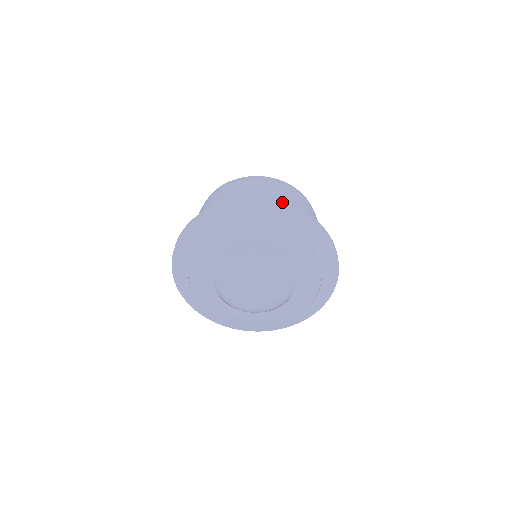
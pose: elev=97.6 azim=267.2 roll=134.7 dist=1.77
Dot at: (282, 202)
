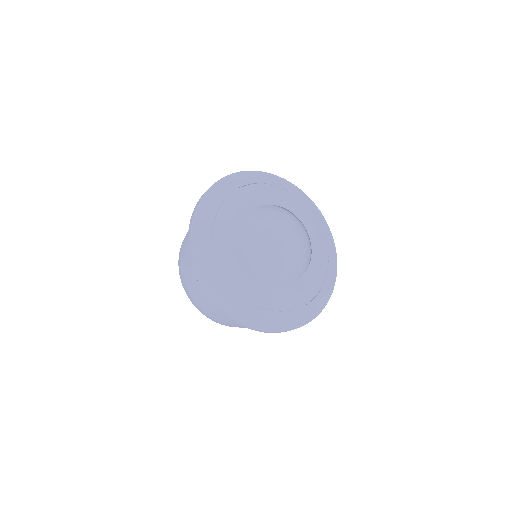
Dot at: occluded
